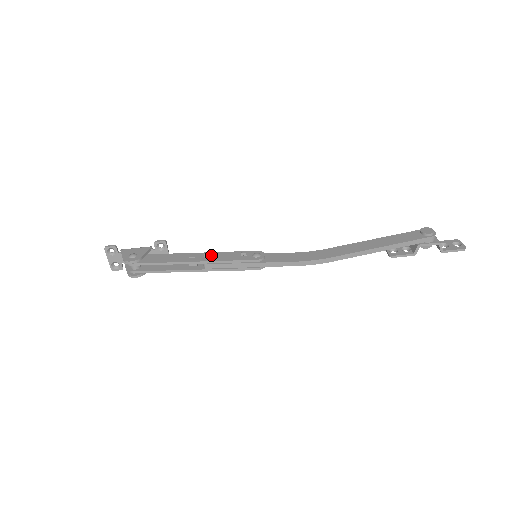
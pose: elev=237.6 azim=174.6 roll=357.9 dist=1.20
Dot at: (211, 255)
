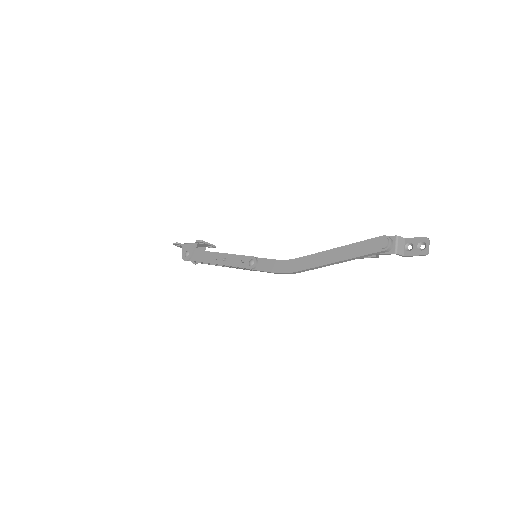
Dot at: (227, 258)
